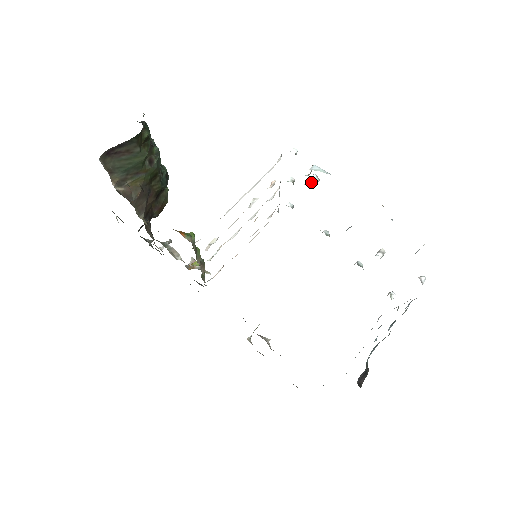
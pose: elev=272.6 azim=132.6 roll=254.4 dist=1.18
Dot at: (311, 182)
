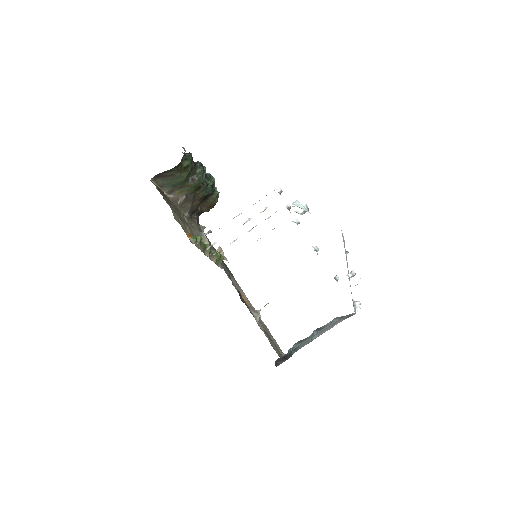
Dot at: (300, 211)
